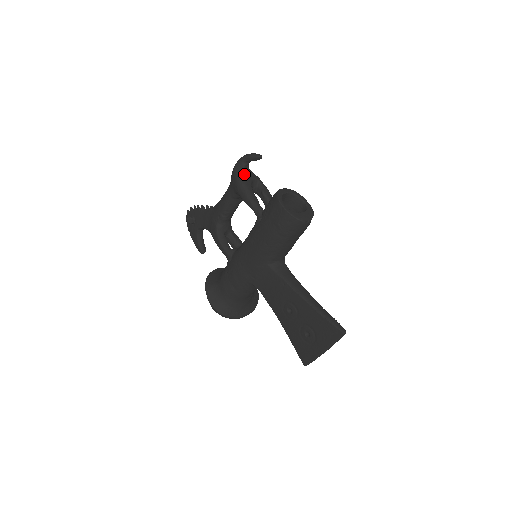
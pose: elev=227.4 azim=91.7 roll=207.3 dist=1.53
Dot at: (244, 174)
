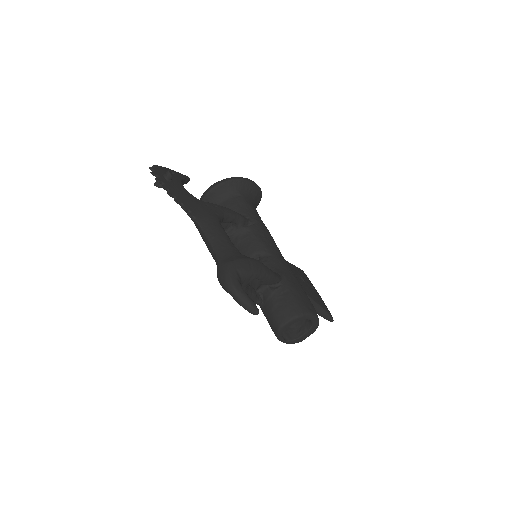
Dot at: occluded
